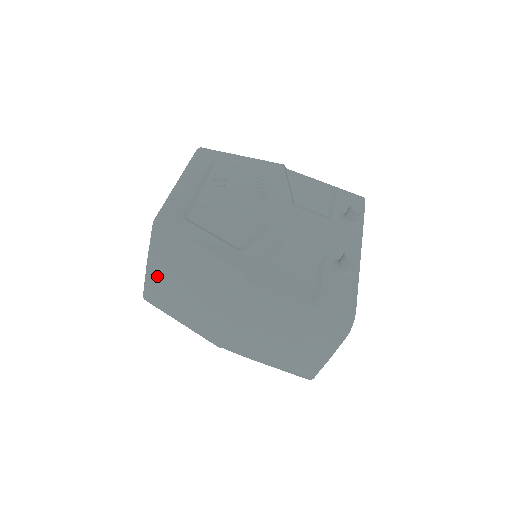
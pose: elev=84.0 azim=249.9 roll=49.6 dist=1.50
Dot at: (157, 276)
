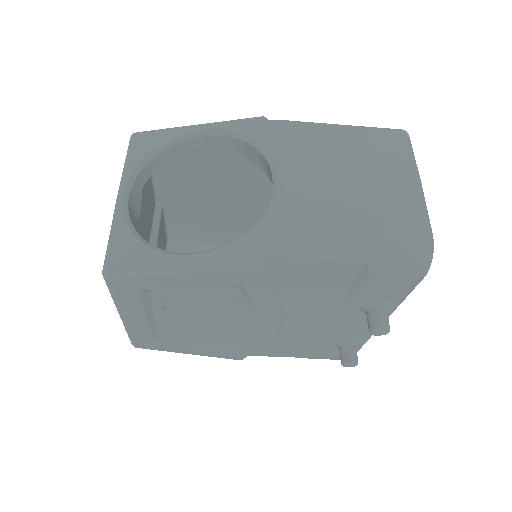
Dot at: occluded
